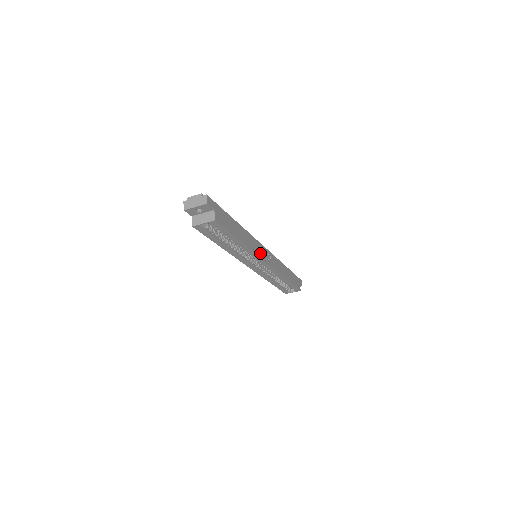
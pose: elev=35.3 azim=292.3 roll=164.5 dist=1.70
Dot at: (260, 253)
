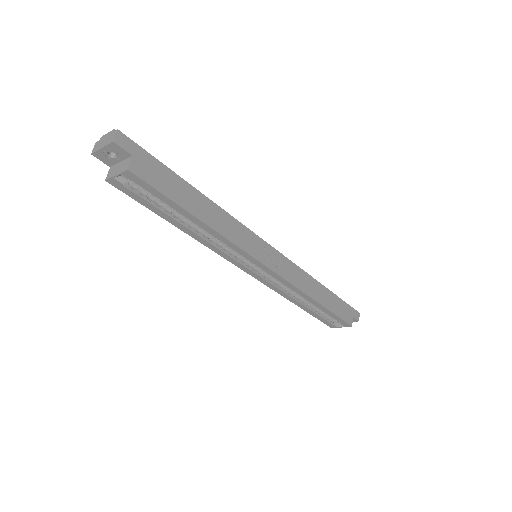
Dot at: (251, 248)
